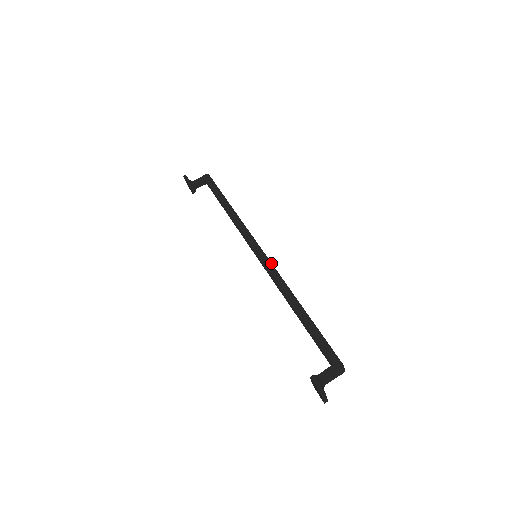
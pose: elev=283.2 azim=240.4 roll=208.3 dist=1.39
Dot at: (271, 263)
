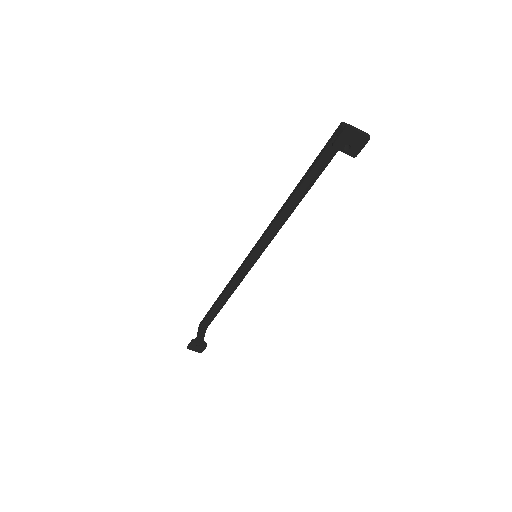
Dot at: (262, 234)
